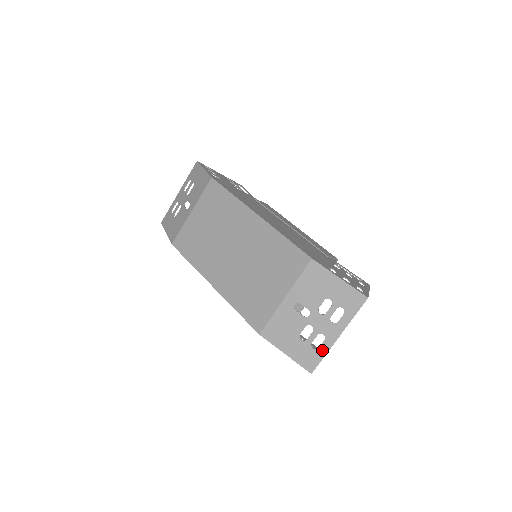
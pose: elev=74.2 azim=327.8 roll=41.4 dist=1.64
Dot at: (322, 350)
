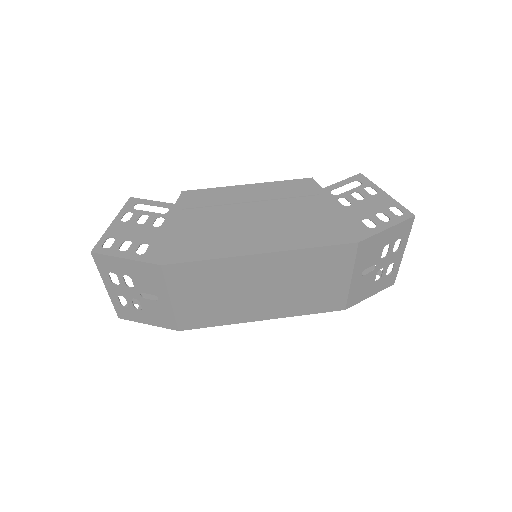
Dot at: (395, 269)
